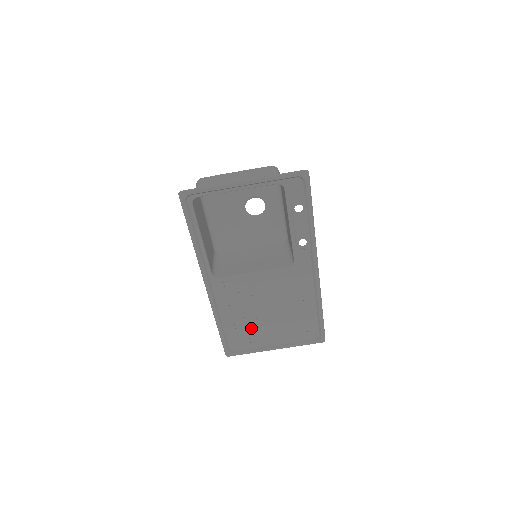
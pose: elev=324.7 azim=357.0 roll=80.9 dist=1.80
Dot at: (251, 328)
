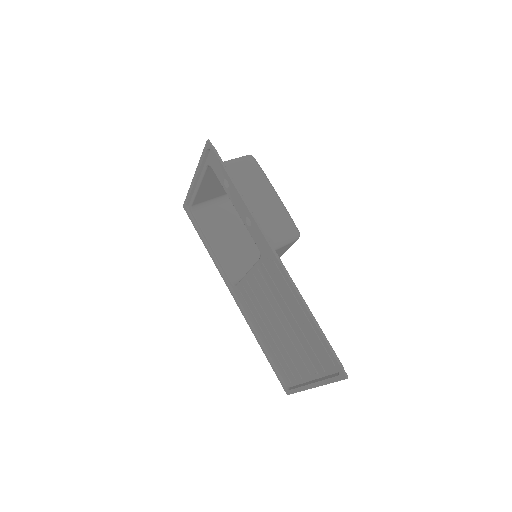
Dot at: (283, 351)
